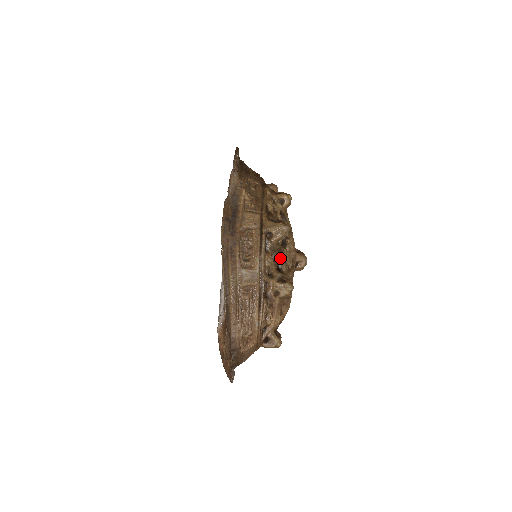
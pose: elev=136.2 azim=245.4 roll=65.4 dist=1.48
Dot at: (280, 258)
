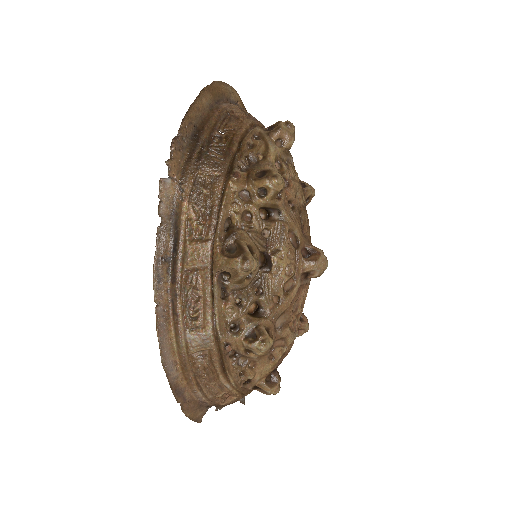
Dot at: (260, 290)
